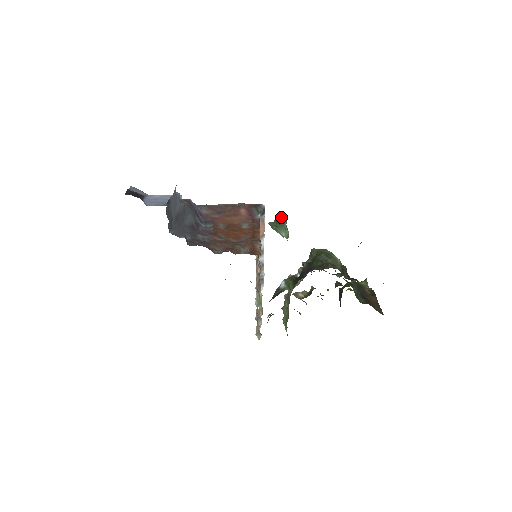
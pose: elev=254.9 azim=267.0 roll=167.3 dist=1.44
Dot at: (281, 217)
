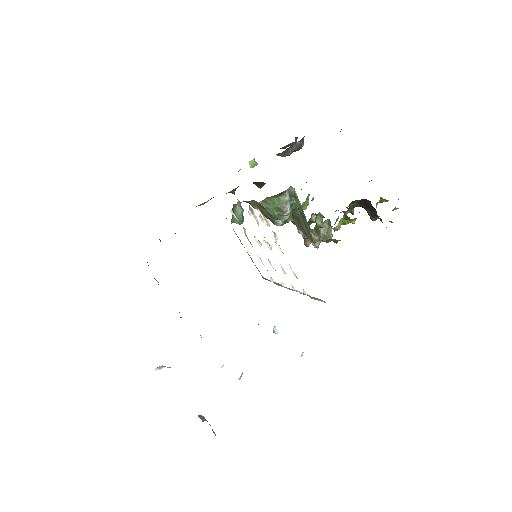
Dot at: occluded
